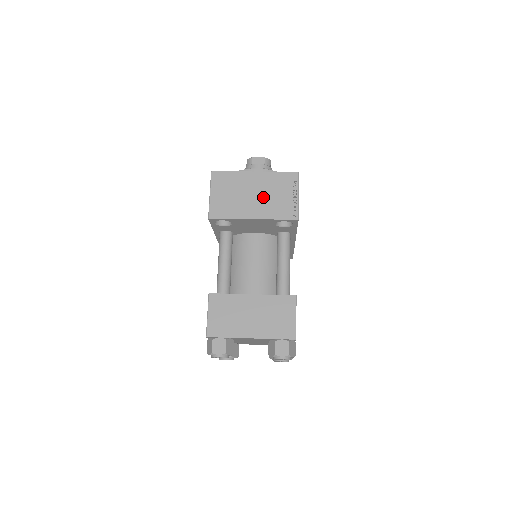
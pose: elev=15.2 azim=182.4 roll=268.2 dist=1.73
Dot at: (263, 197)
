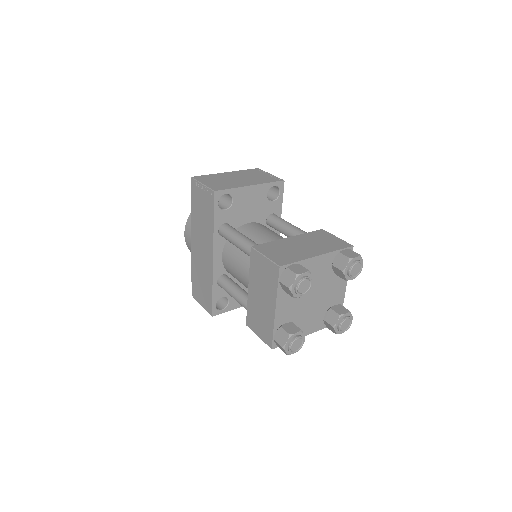
Dot at: (246, 178)
